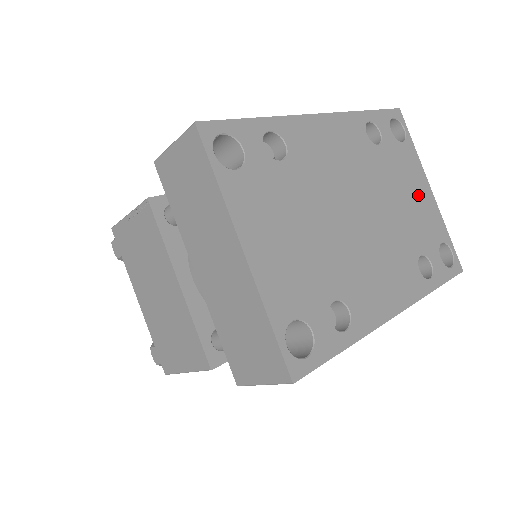
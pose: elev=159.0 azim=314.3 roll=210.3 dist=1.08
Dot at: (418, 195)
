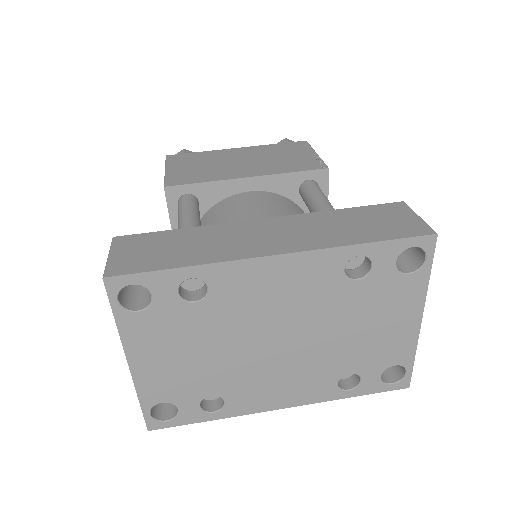
Dot at: (391, 326)
